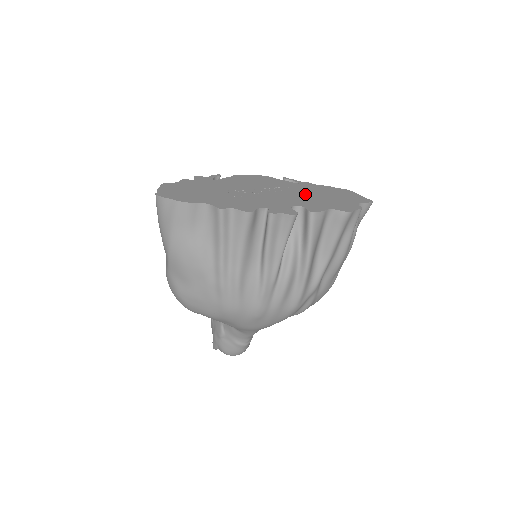
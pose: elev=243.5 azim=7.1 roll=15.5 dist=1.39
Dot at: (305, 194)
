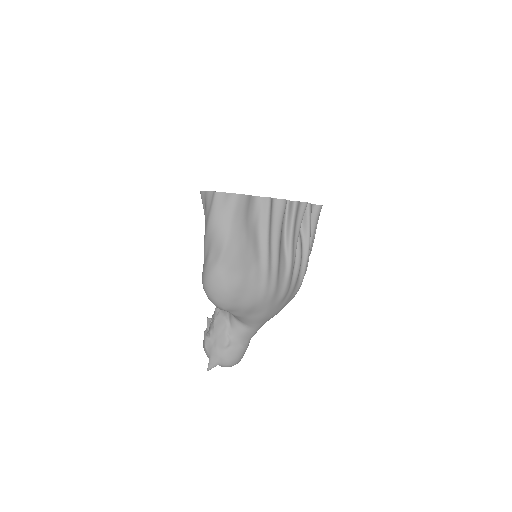
Dot at: occluded
